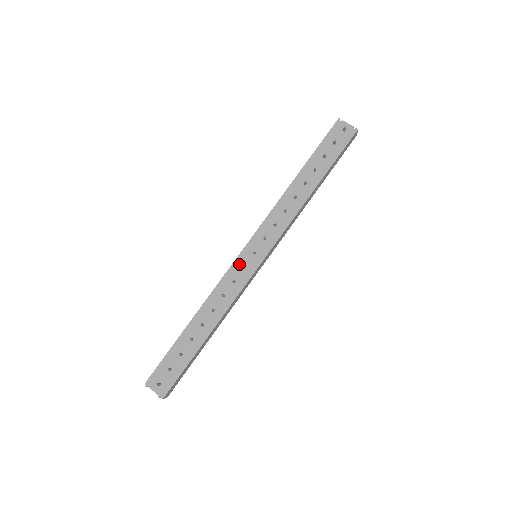
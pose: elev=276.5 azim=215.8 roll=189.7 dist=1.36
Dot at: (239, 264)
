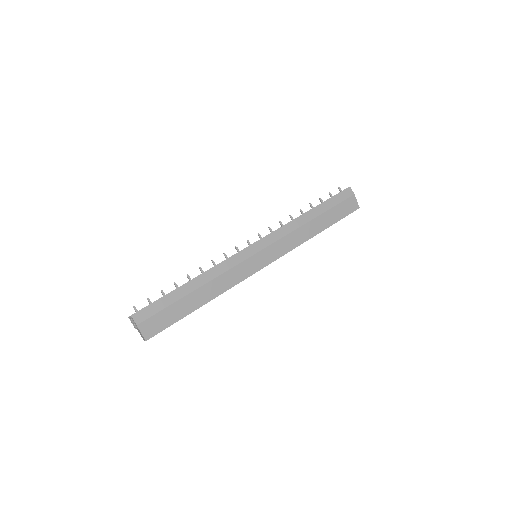
Dot at: occluded
